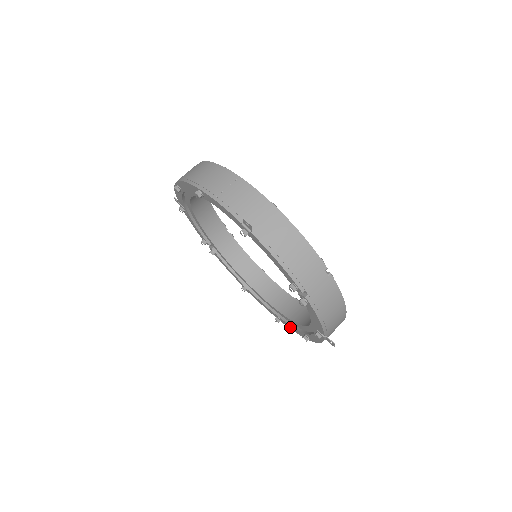
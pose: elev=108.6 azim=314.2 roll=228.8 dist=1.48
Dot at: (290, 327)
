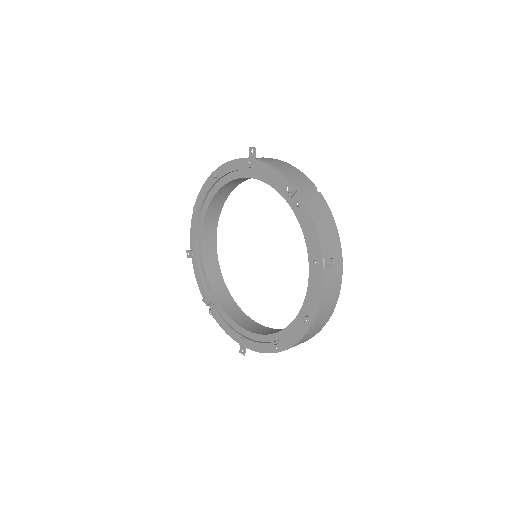
Dot at: (290, 341)
